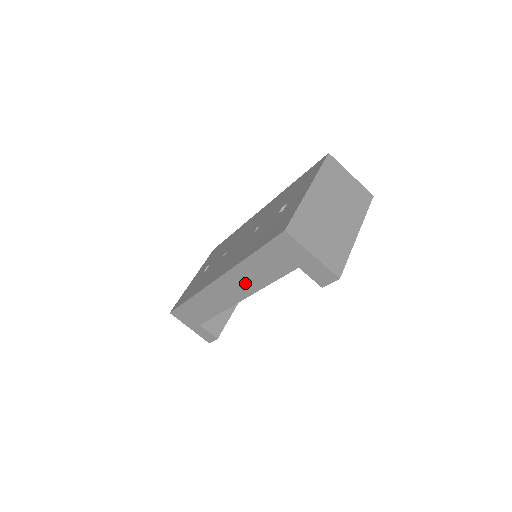
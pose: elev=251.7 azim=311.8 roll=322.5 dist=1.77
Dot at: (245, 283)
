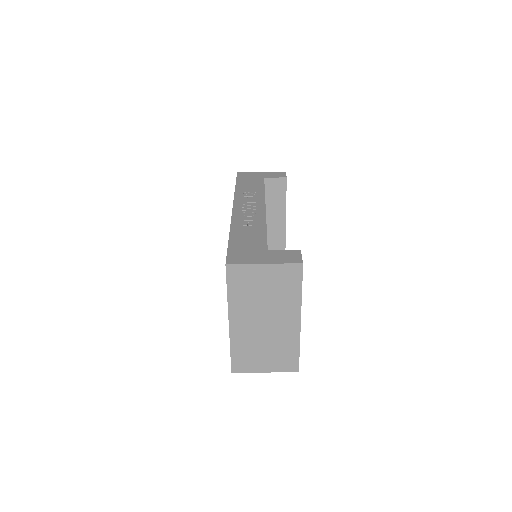
Dot at: occluded
